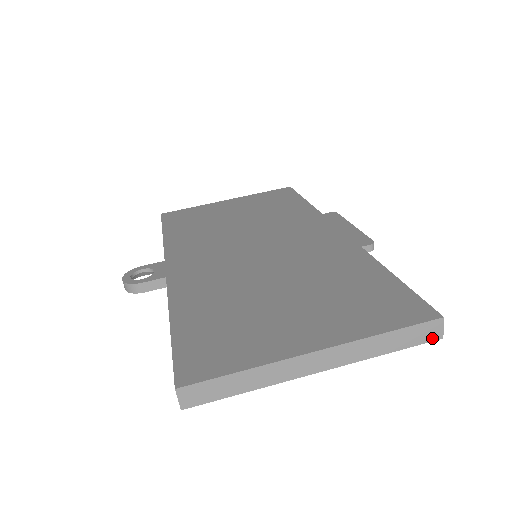
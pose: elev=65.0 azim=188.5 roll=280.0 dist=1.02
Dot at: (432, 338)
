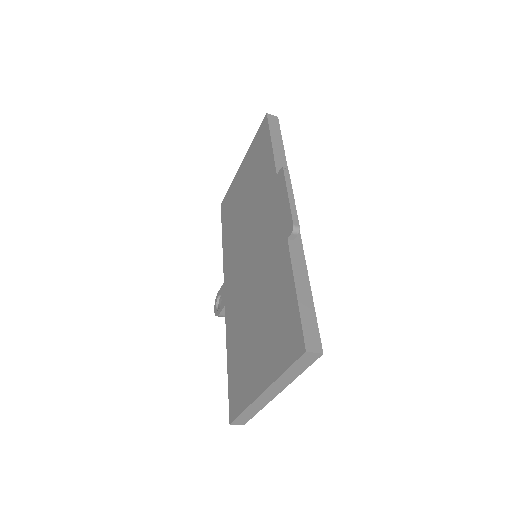
Dot at: (316, 358)
